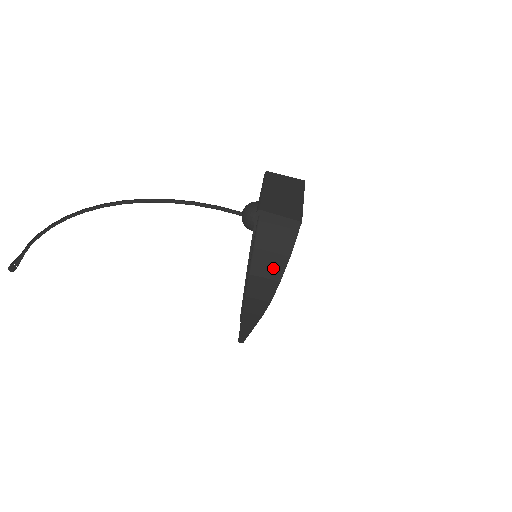
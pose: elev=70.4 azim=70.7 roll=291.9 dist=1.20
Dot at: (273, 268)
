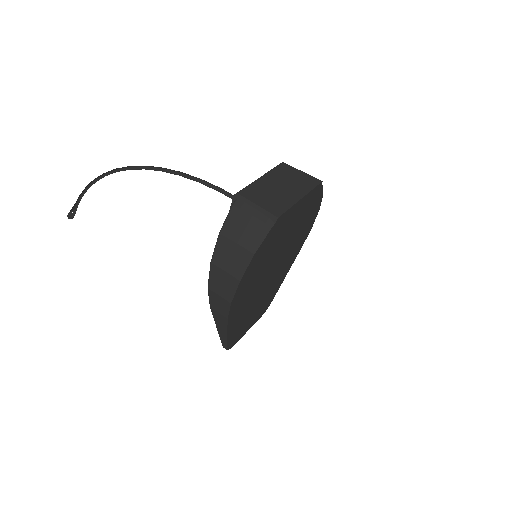
Dot at: (235, 262)
